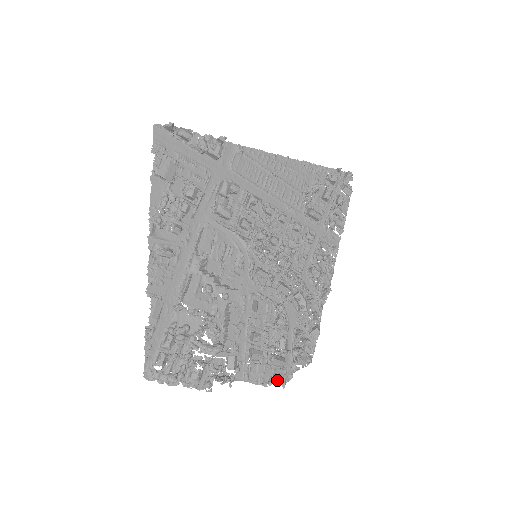
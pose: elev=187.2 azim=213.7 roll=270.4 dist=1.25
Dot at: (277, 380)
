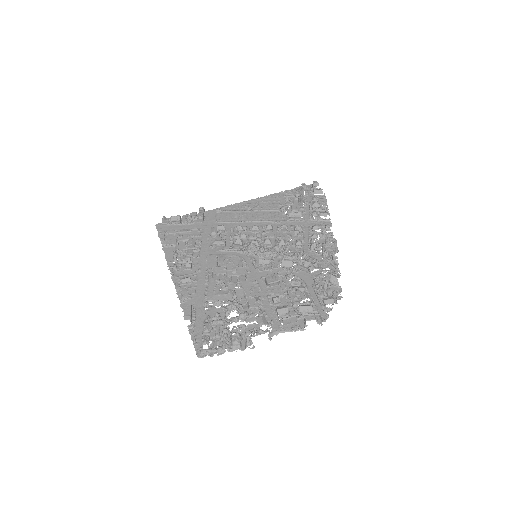
Dot at: (307, 318)
